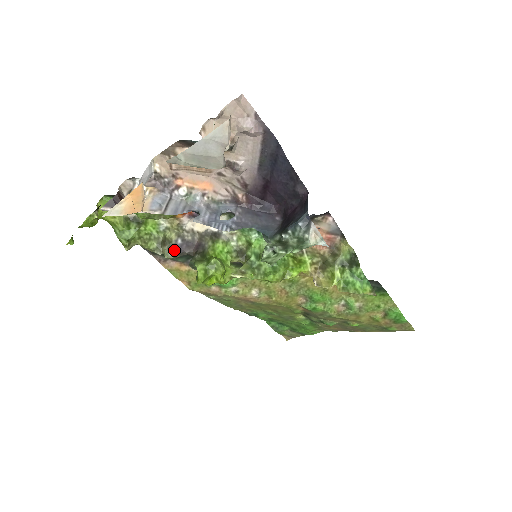
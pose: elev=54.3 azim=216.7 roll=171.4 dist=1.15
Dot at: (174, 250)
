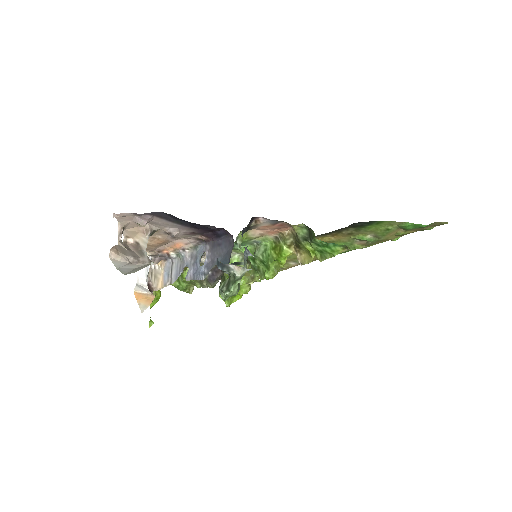
Dot at: (210, 281)
